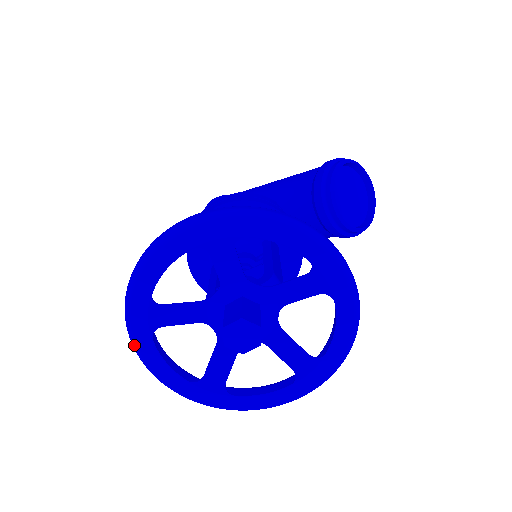
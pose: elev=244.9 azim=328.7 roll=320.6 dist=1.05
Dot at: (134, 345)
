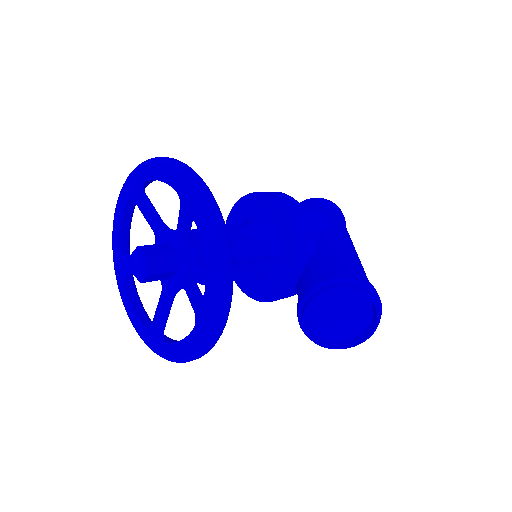
Dot at: (120, 192)
